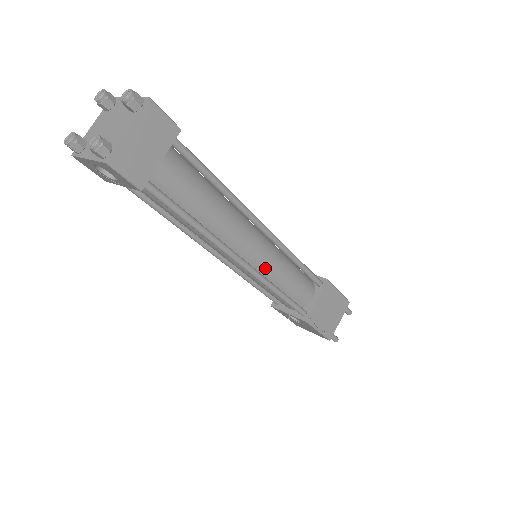
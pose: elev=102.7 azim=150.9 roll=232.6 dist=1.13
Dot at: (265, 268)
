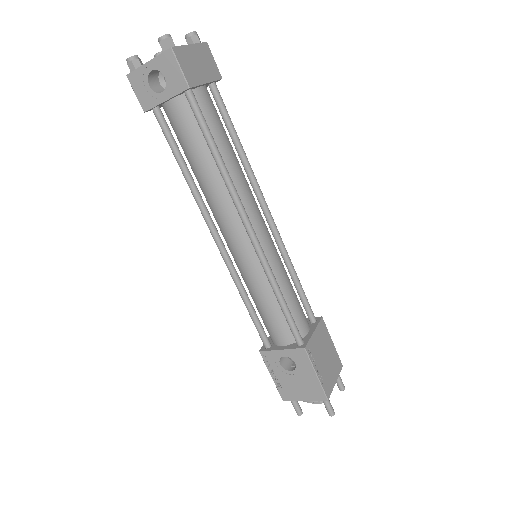
Dot at: (268, 256)
